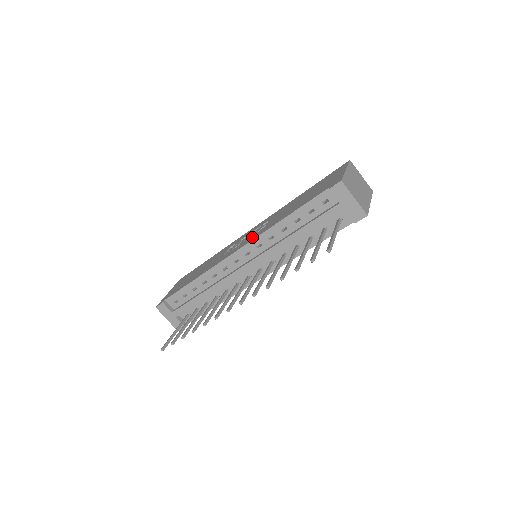
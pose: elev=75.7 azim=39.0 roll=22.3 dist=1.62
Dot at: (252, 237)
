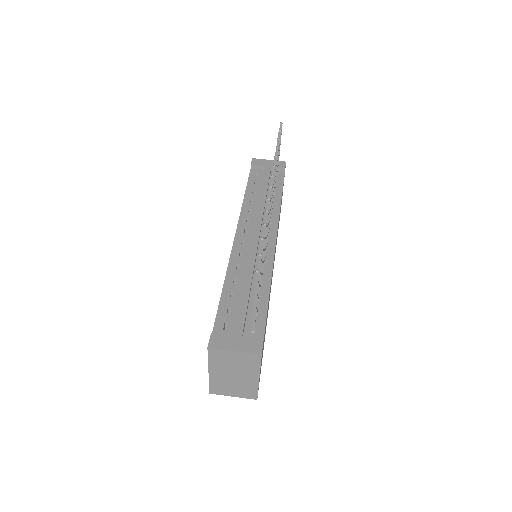
Dot at: occluded
